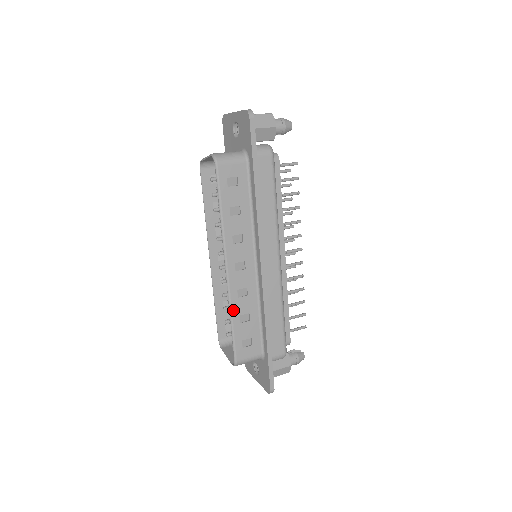
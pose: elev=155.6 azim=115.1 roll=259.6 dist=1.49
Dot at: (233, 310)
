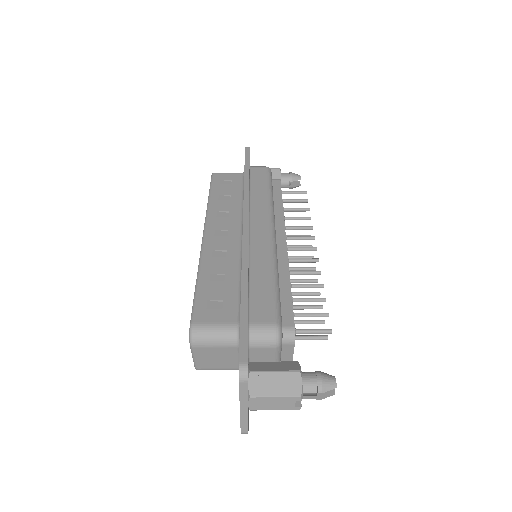
Dot at: (202, 267)
